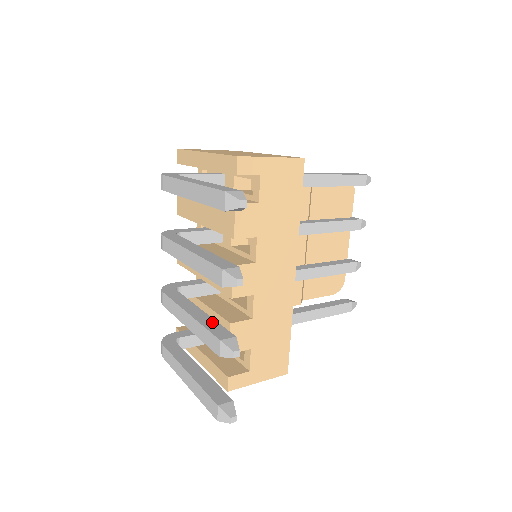
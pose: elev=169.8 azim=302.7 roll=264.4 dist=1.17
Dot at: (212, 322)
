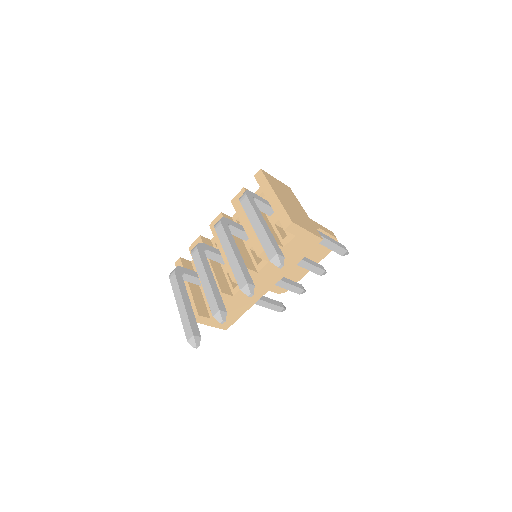
Dot at: (218, 293)
